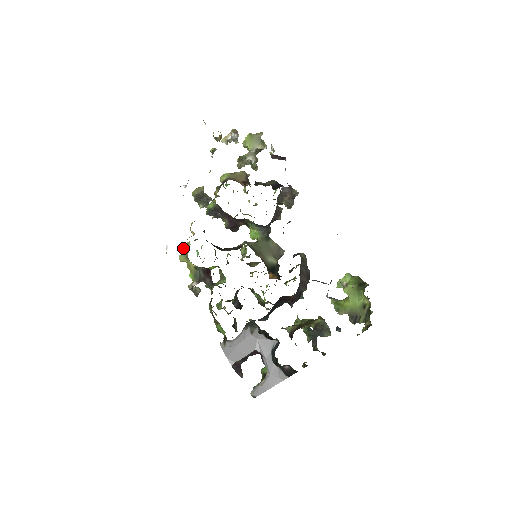
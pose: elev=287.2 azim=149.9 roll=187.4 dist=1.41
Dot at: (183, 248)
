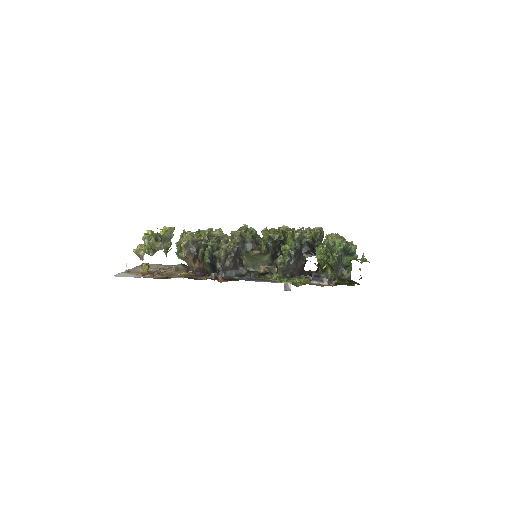
Dot at: occluded
